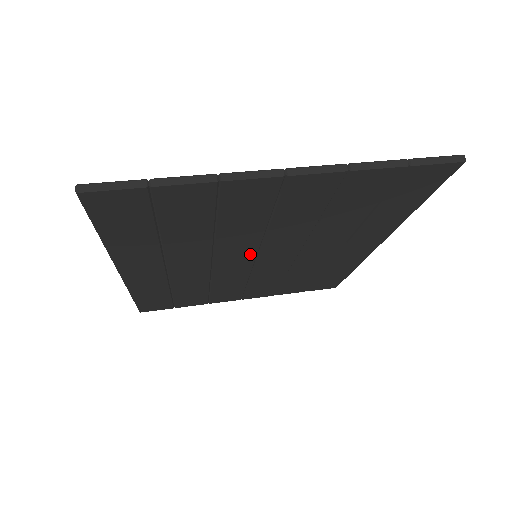
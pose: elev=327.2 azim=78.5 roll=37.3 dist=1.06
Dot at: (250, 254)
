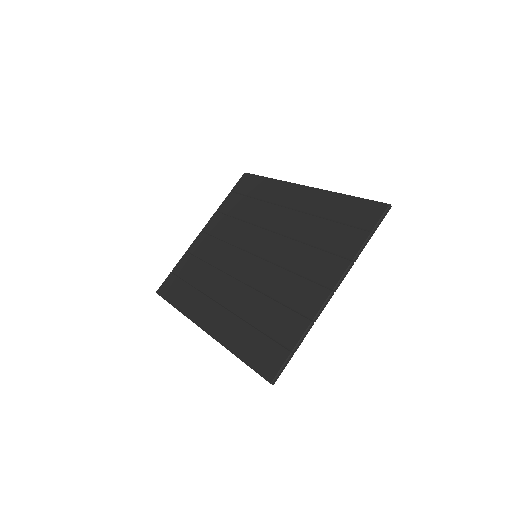
Dot at: occluded
